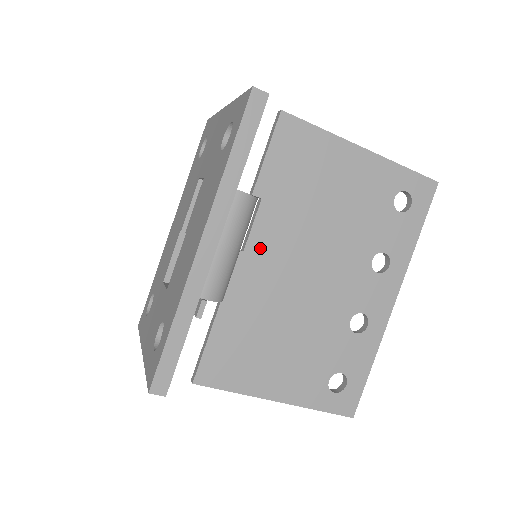
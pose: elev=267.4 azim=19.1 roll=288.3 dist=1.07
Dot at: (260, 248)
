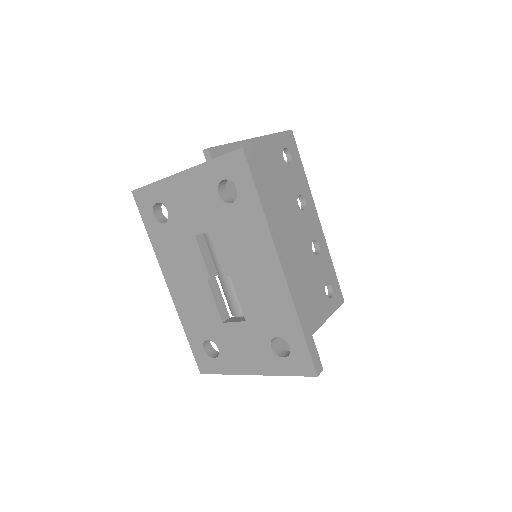
Dot at: occluded
